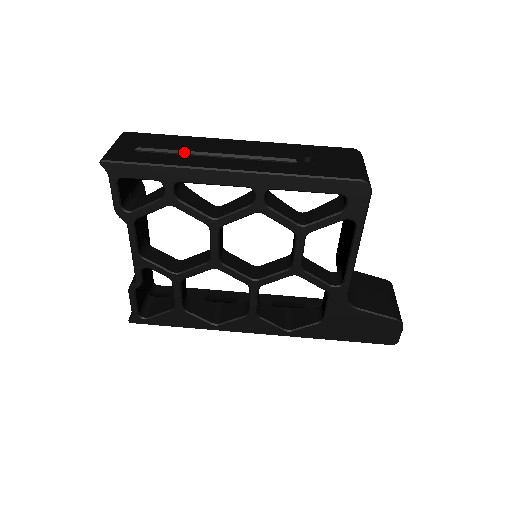
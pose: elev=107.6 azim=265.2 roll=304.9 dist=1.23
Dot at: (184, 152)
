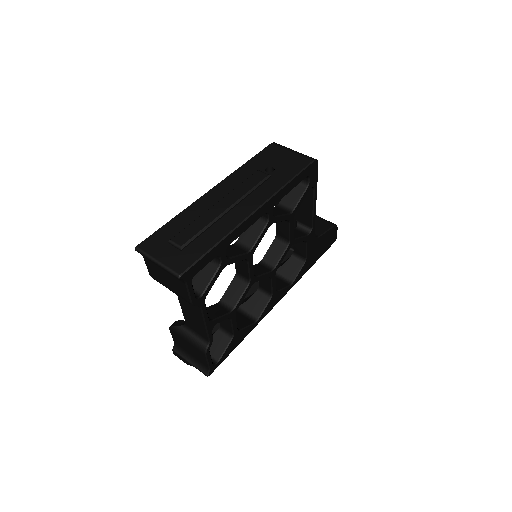
Dot at: (210, 224)
